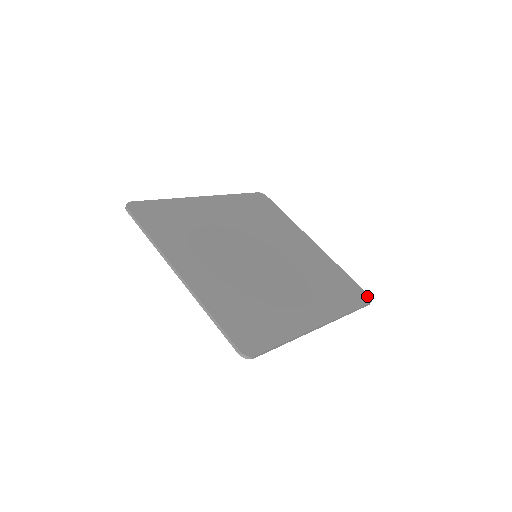
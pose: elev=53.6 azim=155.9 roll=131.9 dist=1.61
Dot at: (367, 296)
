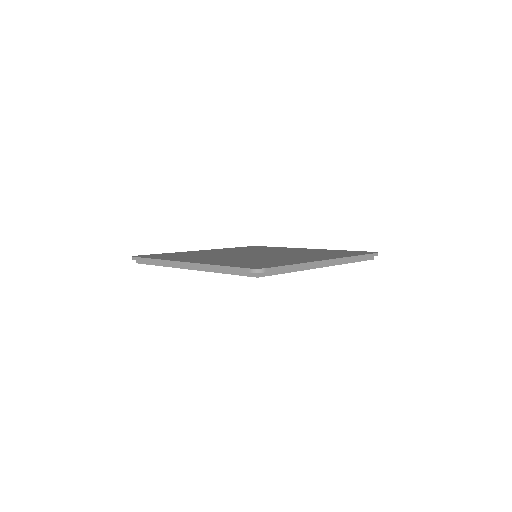
Dot at: (372, 252)
